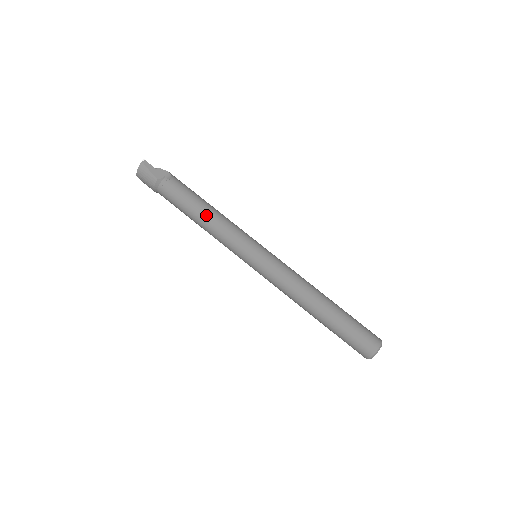
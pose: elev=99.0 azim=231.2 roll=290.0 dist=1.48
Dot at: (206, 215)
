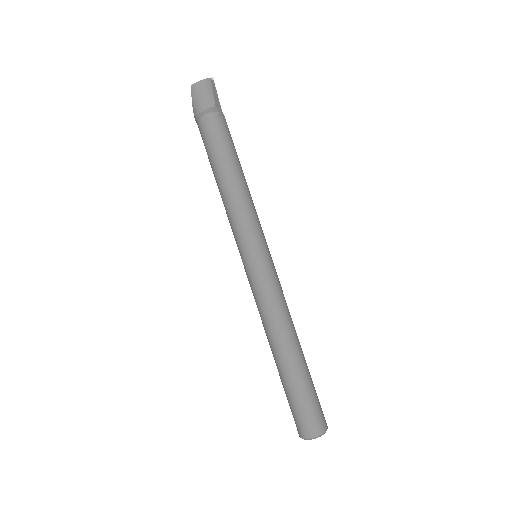
Dot at: (240, 178)
